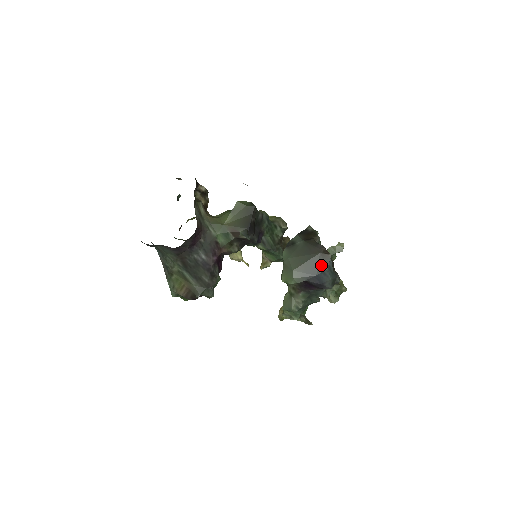
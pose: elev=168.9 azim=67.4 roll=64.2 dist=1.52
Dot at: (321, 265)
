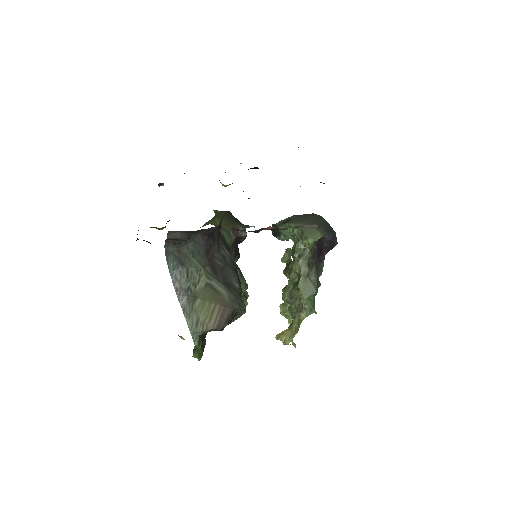
Dot at: (324, 221)
